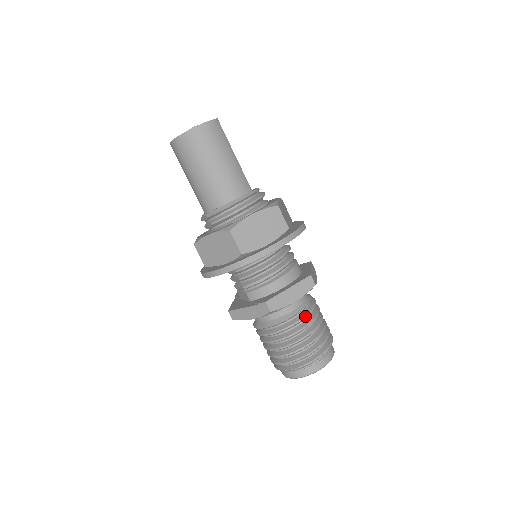
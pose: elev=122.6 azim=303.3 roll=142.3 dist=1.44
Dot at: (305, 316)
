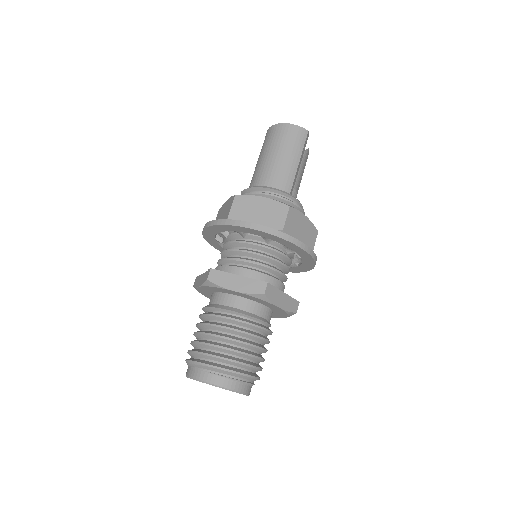
Dot at: (236, 319)
